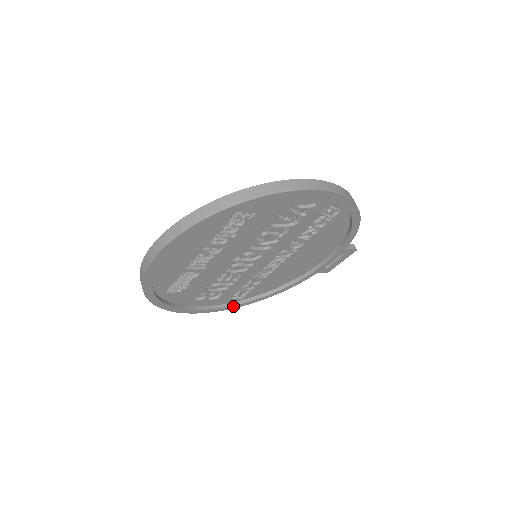
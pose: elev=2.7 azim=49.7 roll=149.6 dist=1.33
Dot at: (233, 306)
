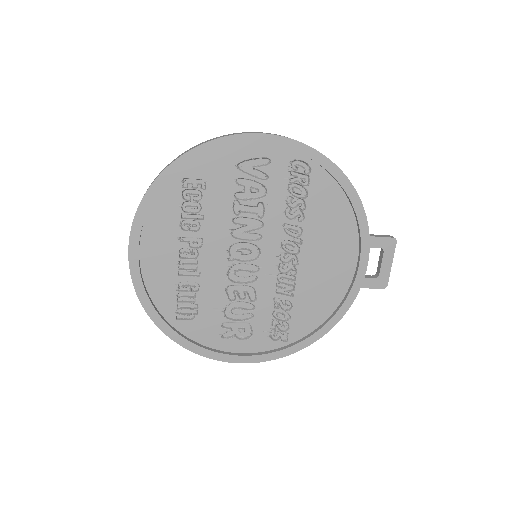
Dot at: (280, 352)
